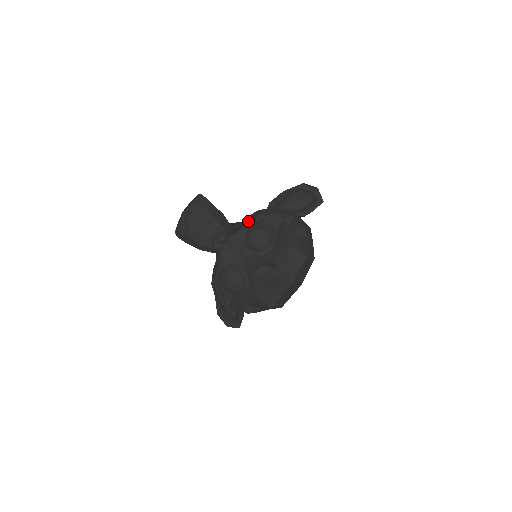
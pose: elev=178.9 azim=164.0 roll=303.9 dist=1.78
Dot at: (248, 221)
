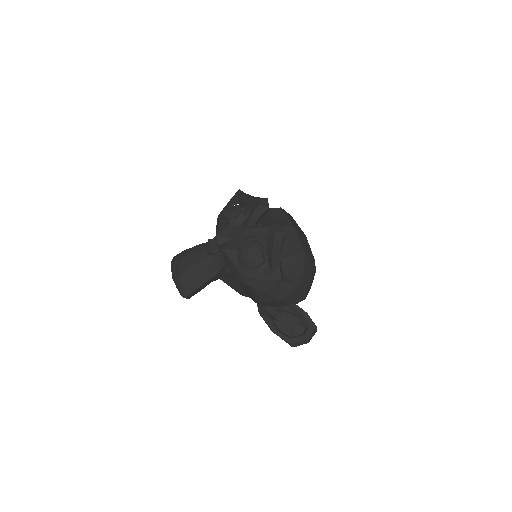
Dot at: (218, 222)
